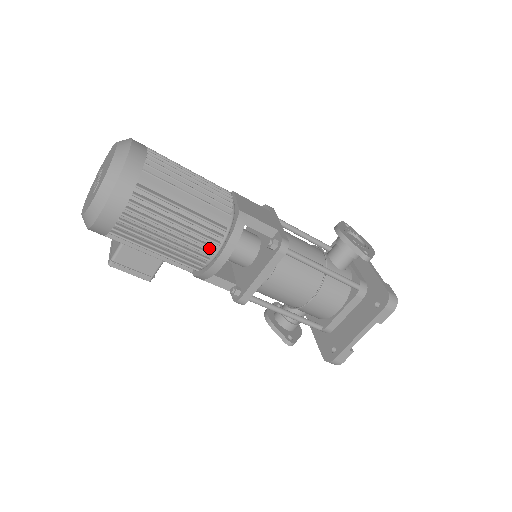
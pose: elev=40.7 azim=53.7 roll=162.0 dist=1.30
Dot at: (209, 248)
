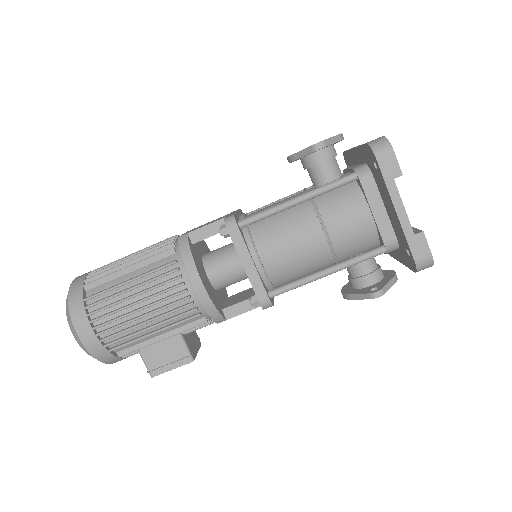
Dot at: (176, 288)
